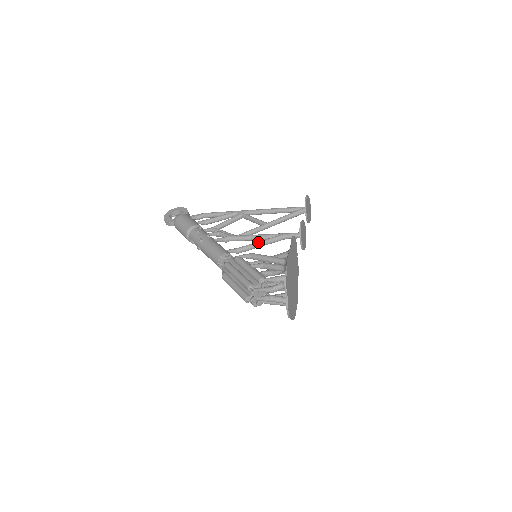
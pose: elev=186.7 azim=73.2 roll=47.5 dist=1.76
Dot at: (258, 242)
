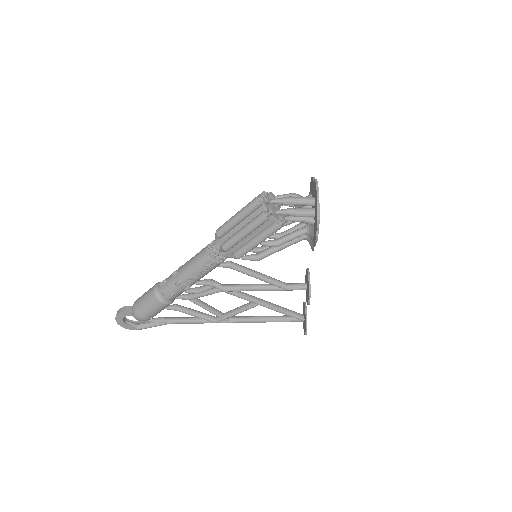
Dot at: (255, 271)
